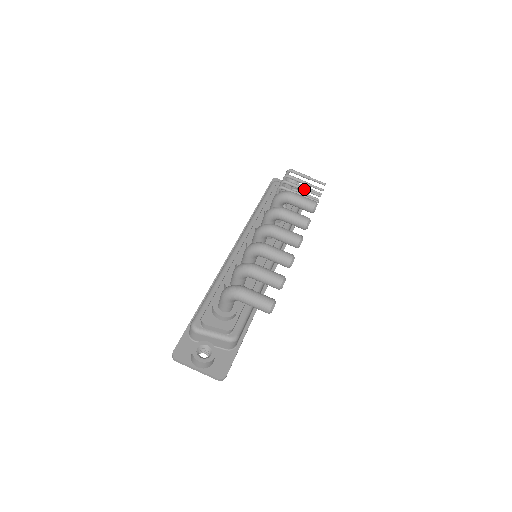
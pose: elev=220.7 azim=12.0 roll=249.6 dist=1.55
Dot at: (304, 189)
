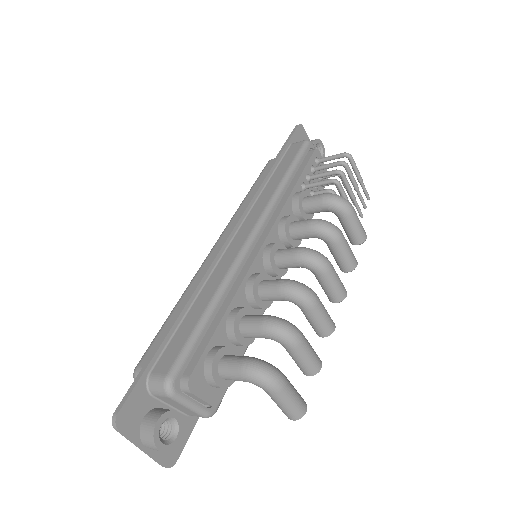
Dot at: (354, 198)
